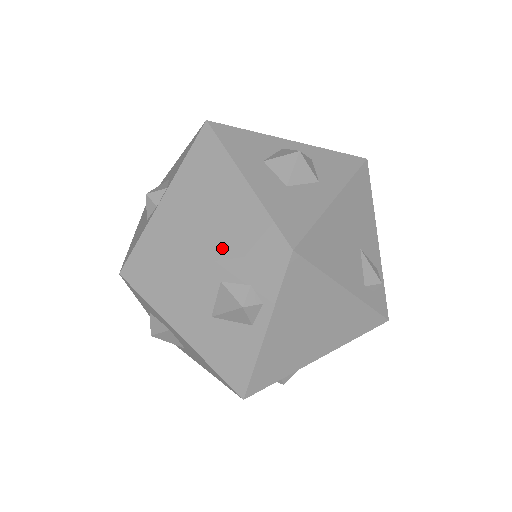
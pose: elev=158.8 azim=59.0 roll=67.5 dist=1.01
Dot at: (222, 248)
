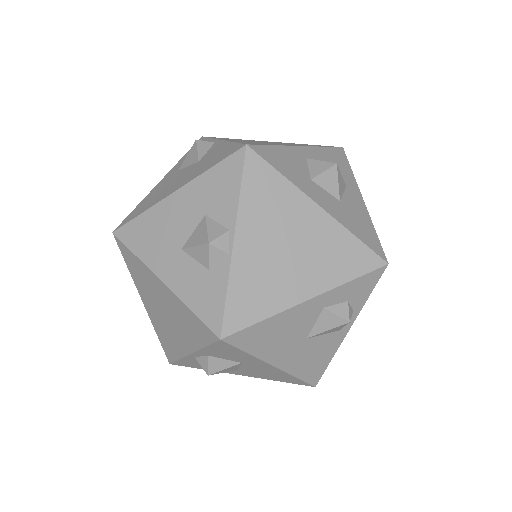
Dot at: (326, 279)
